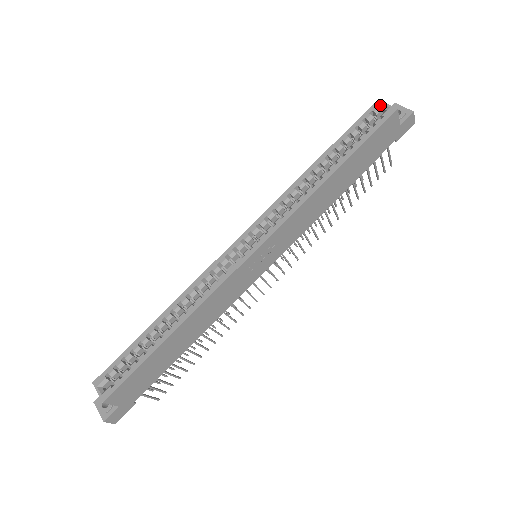
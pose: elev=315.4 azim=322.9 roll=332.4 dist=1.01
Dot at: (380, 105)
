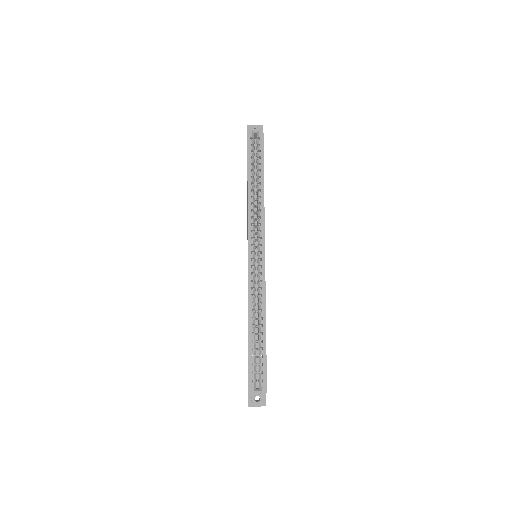
Dot at: (252, 132)
